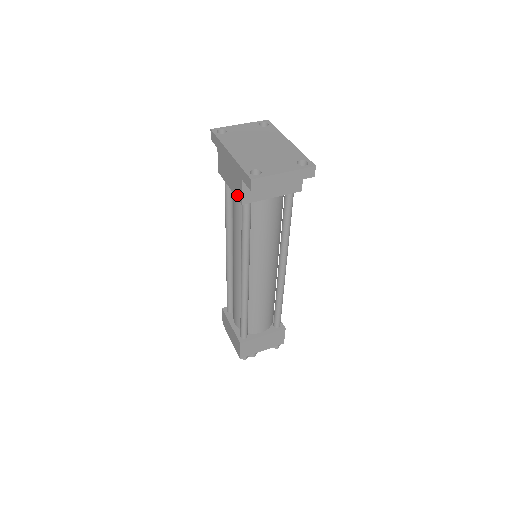
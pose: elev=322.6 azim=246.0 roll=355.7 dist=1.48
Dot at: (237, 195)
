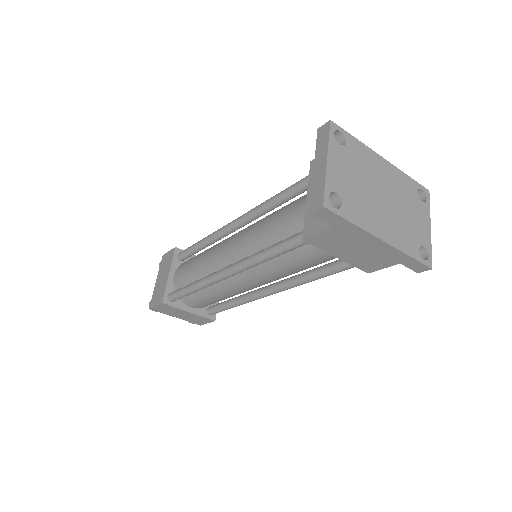
Dot at: (362, 267)
